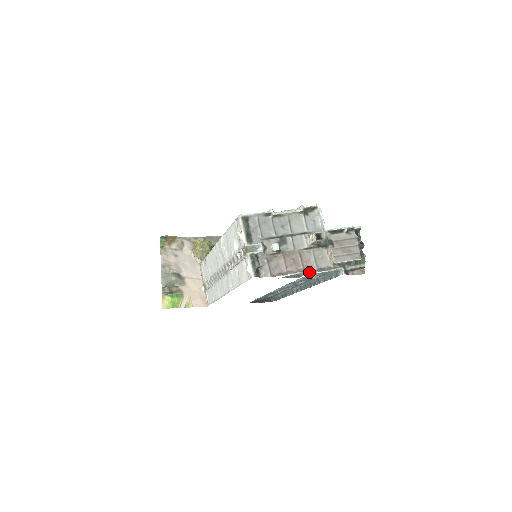
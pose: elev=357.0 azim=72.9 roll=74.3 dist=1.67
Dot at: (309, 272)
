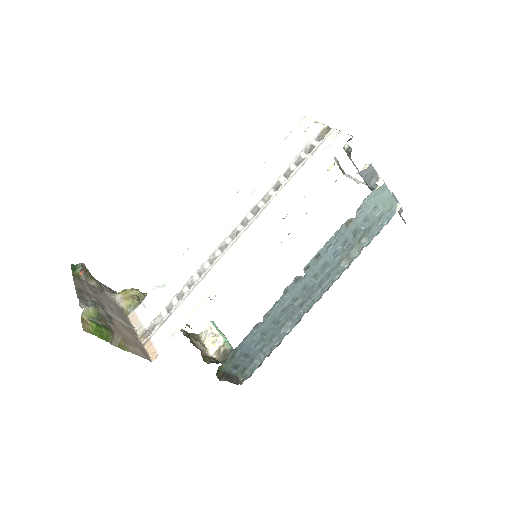
Dot at: occluded
